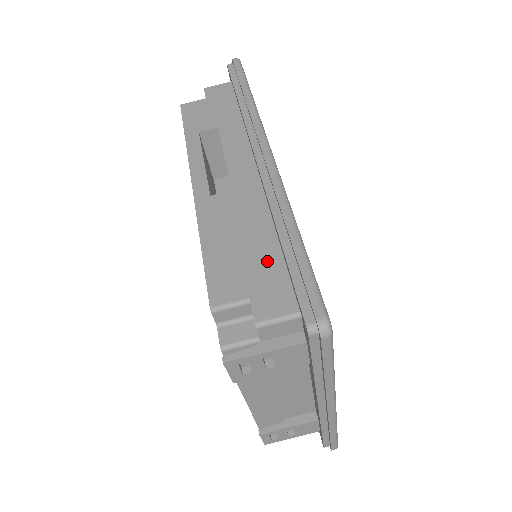
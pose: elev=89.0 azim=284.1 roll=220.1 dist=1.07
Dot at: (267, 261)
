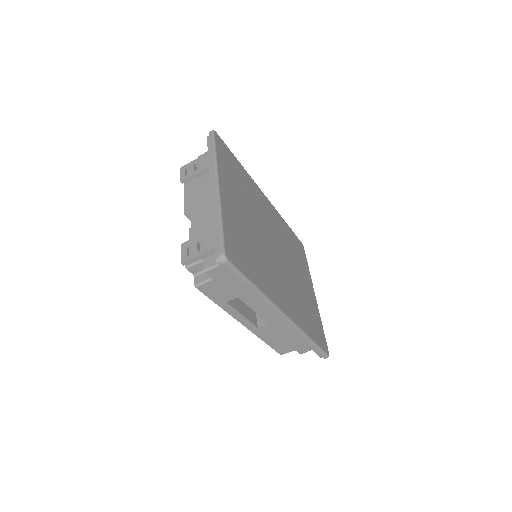
Dot at: (298, 341)
